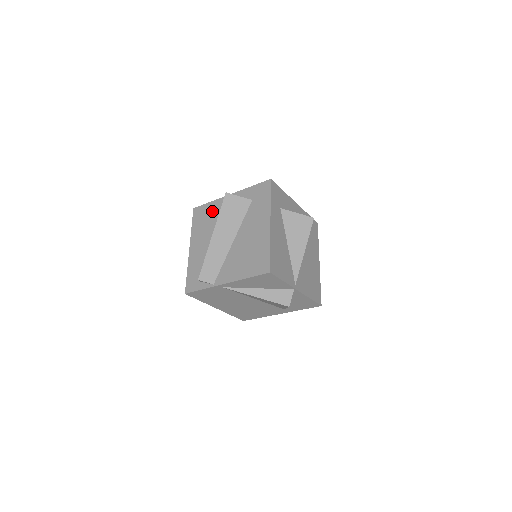
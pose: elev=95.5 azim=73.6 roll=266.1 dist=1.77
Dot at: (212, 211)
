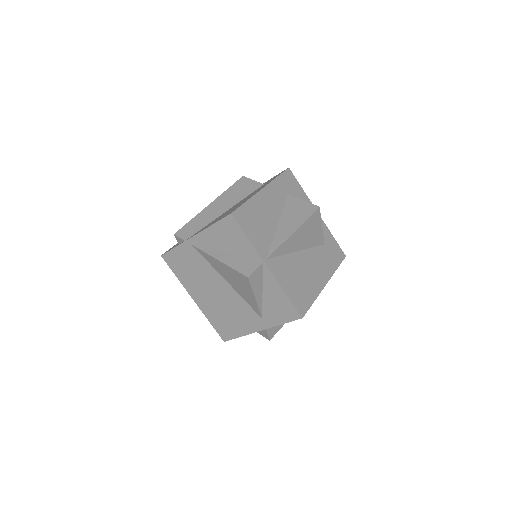
Dot at: occluded
